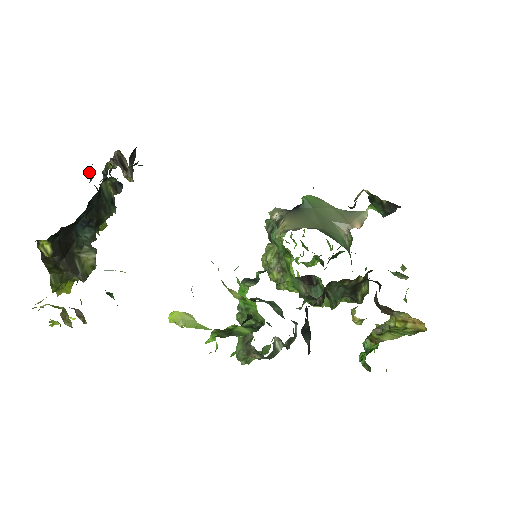
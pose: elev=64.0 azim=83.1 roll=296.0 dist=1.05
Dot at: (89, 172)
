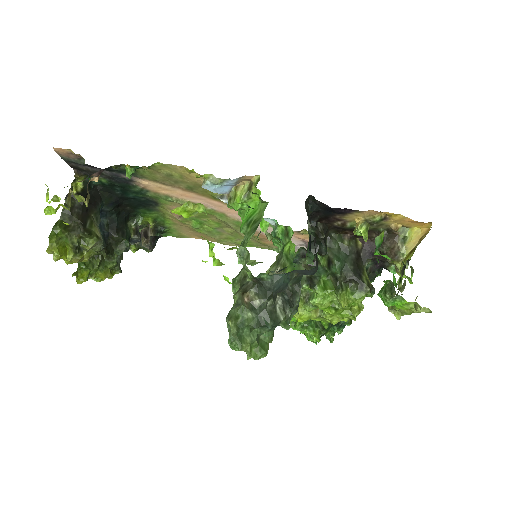
Dot at: occluded
